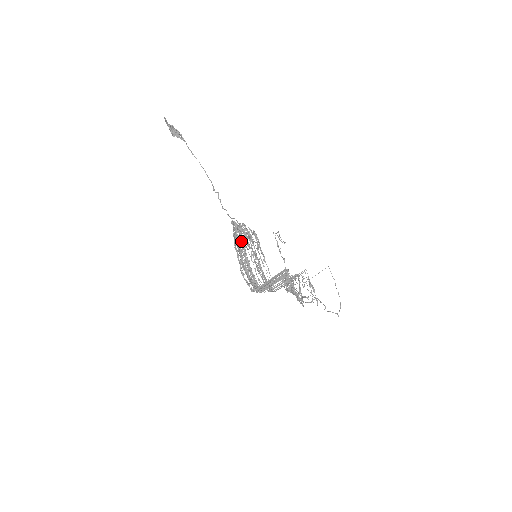
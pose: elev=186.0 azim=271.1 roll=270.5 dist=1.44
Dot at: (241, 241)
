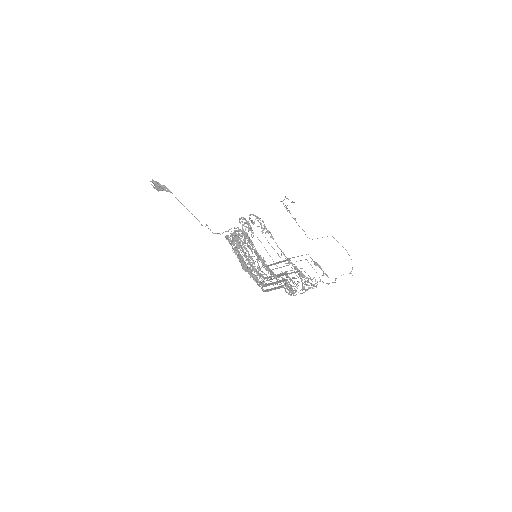
Dot at: (239, 245)
